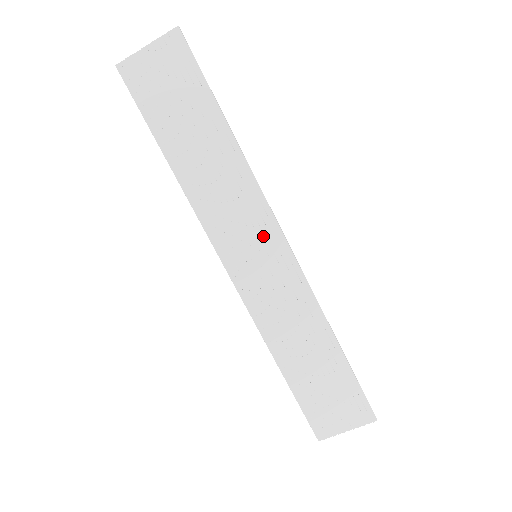
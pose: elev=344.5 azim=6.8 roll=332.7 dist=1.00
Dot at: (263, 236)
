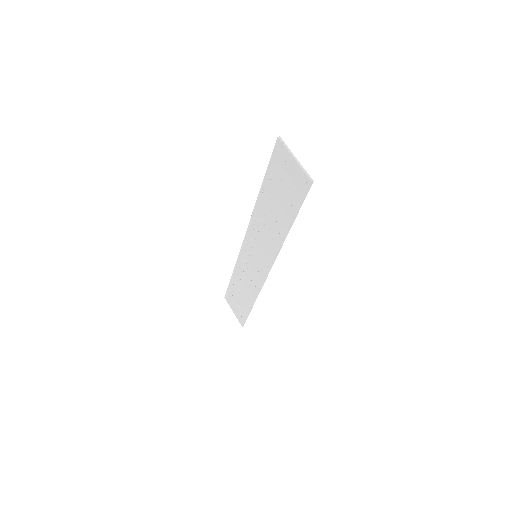
Dot at: (263, 260)
